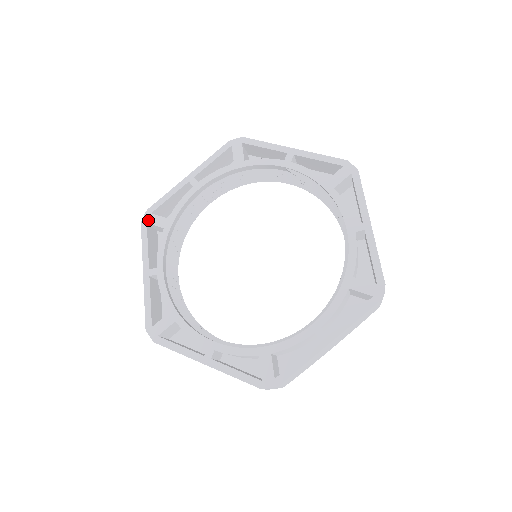
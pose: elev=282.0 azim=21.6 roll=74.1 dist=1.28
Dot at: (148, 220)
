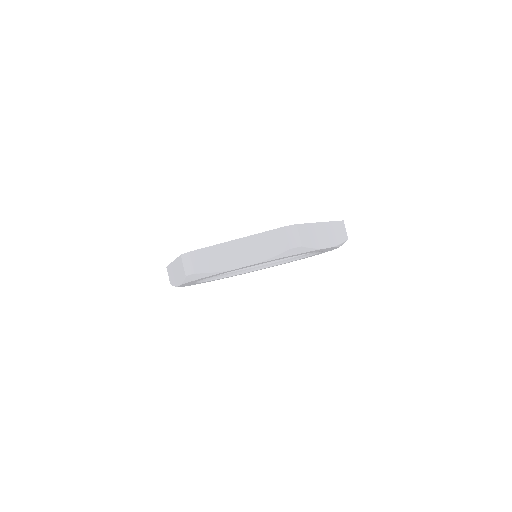
Dot at: occluded
